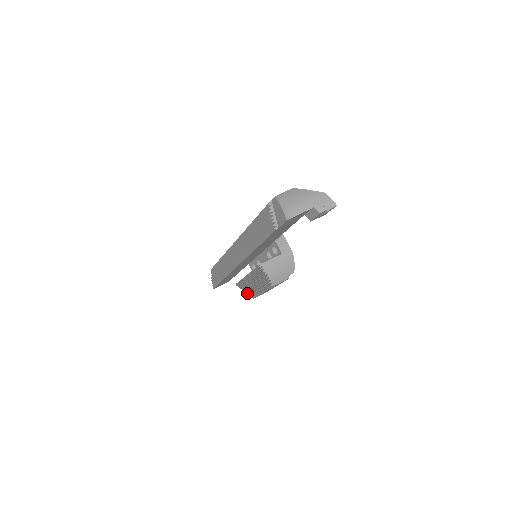
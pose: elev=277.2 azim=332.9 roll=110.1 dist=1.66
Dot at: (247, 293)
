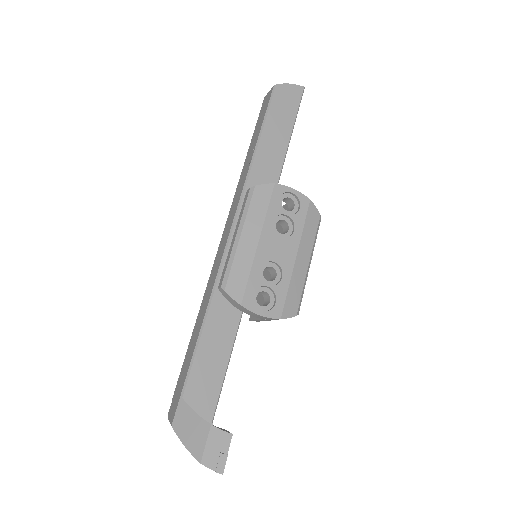
Dot at: occluded
